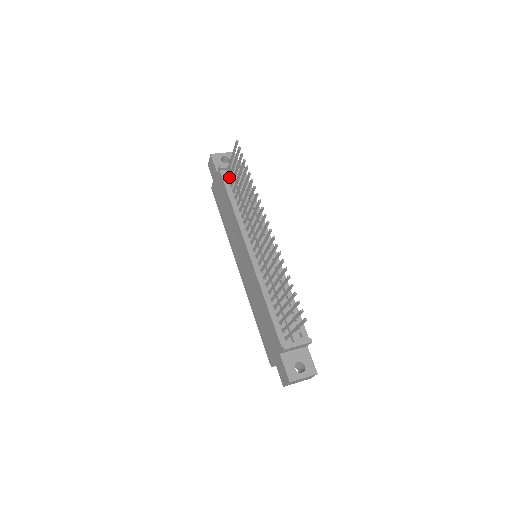
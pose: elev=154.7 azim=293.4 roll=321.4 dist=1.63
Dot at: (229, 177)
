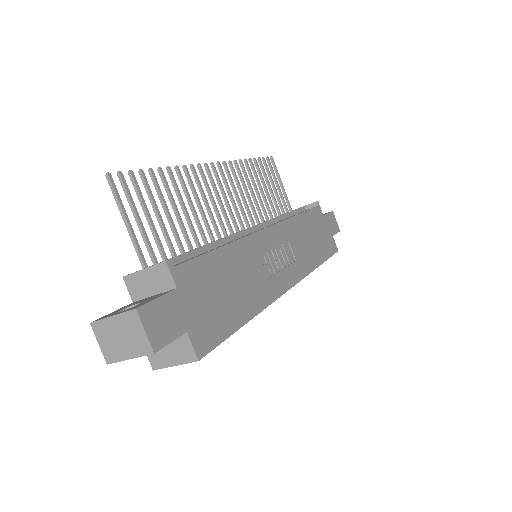
Dot at: occluded
